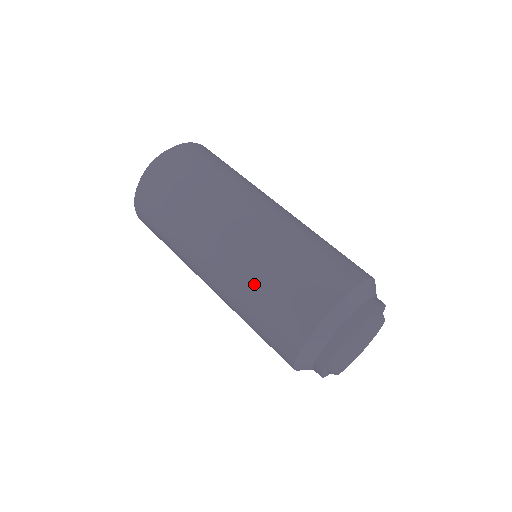
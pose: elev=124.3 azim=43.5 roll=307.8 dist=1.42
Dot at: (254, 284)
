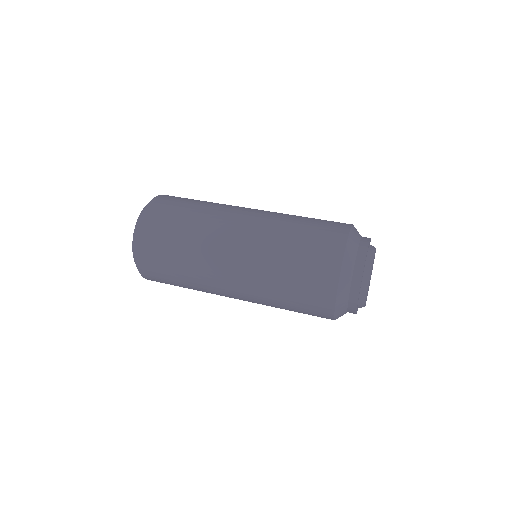
Dot at: (287, 226)
